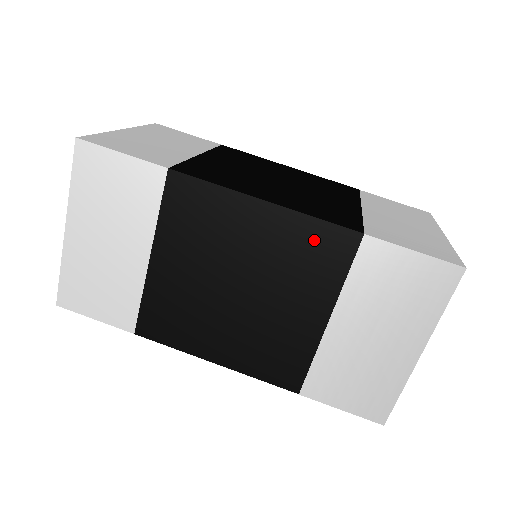
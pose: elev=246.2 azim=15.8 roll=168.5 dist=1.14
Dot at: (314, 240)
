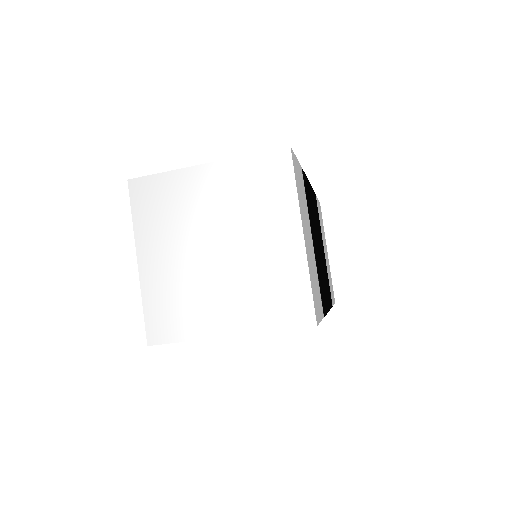
Dot at: occluded
